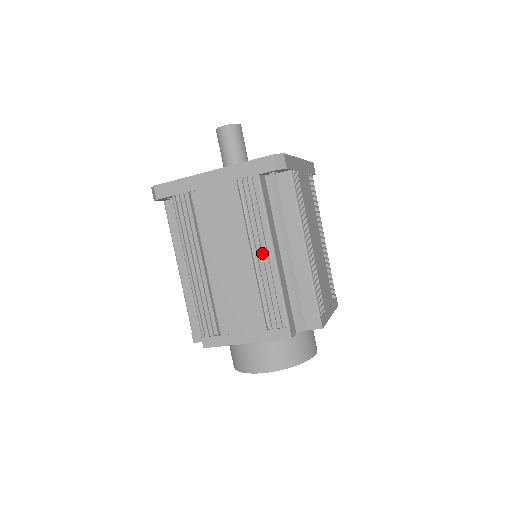
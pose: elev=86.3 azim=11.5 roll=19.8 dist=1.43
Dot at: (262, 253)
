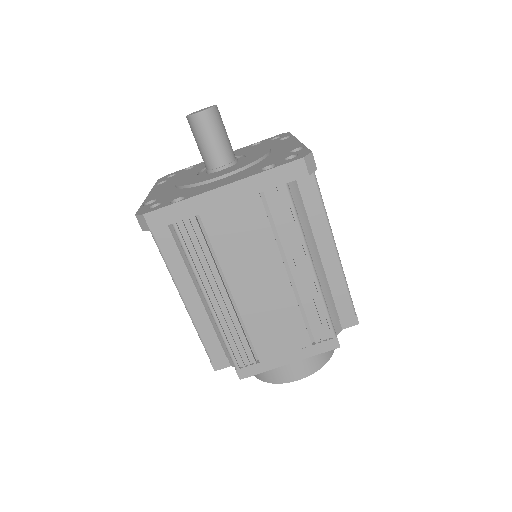
Dot at: (299, 269)
